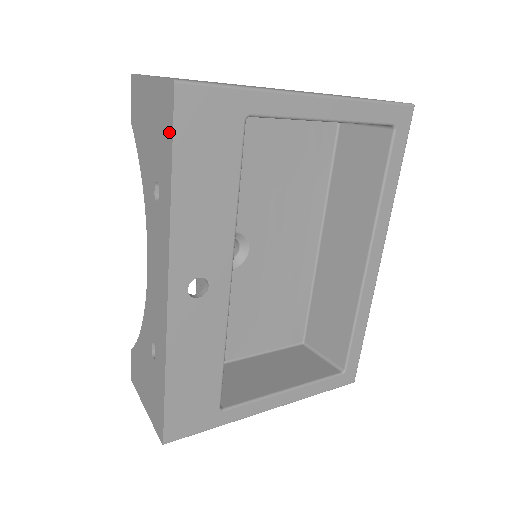
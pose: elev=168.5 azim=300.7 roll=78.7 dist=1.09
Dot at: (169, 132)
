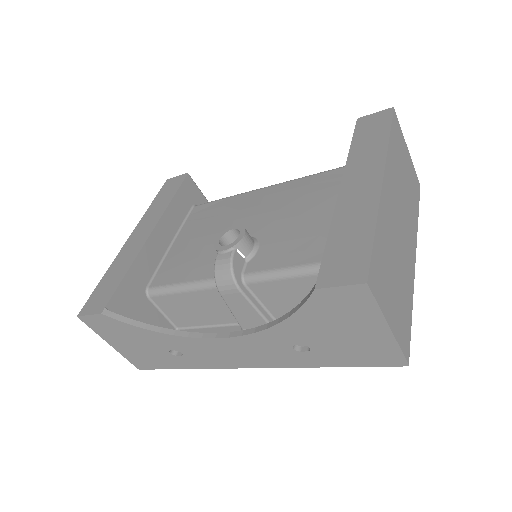
Dot at: (365, 363)
